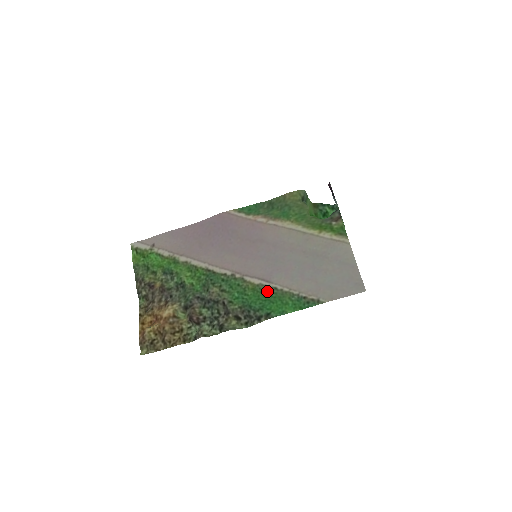
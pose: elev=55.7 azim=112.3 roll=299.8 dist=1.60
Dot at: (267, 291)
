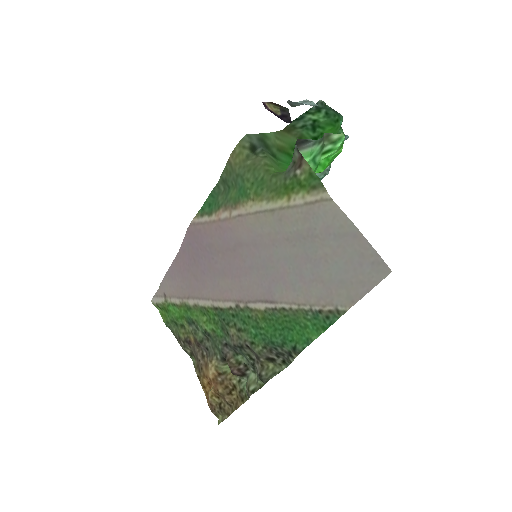
Dot at: (278, 316)
